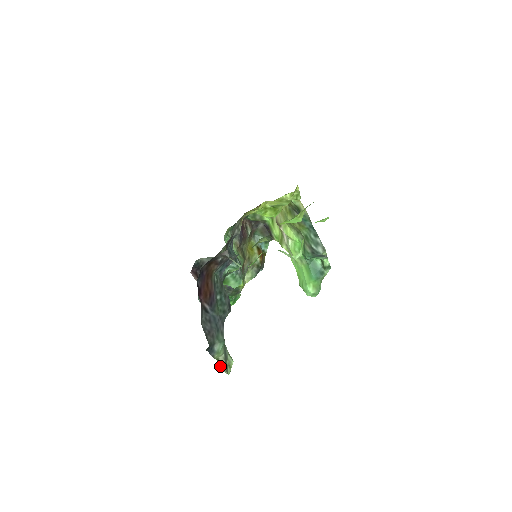
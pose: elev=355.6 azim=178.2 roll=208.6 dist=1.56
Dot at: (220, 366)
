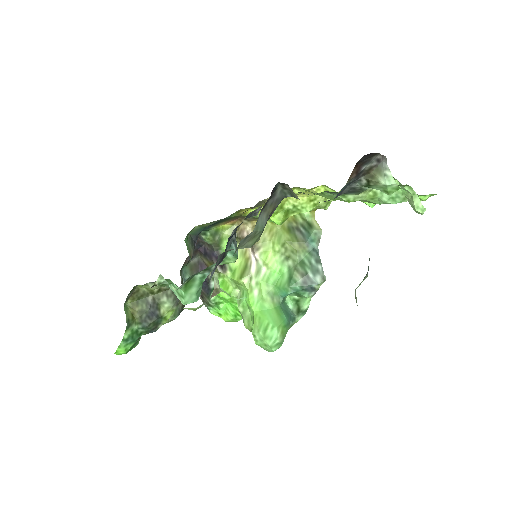
Dot at: occluded
